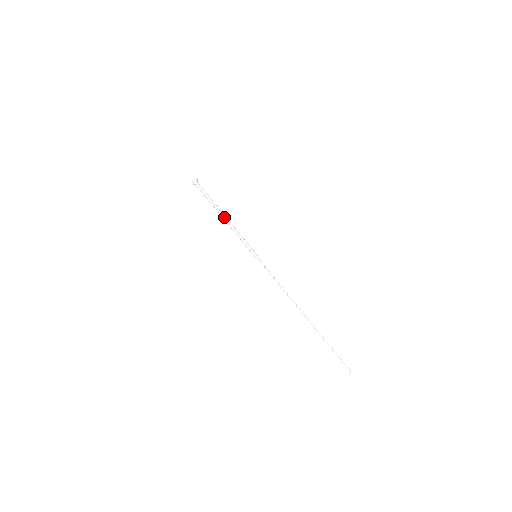
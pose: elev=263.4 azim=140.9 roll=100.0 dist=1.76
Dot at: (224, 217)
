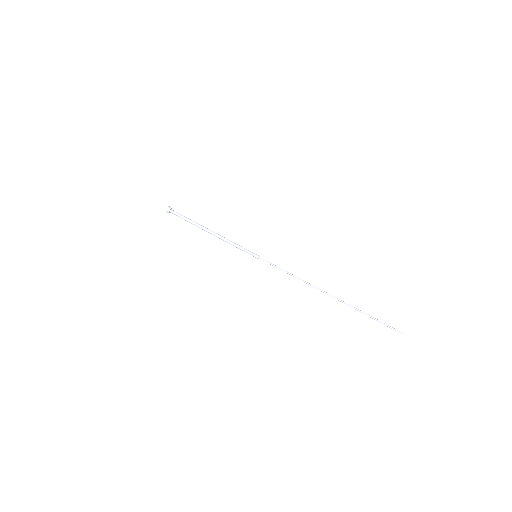
Dot at: (209, 232)
